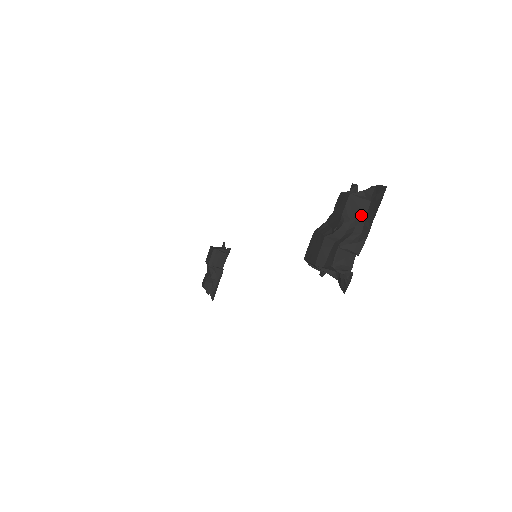
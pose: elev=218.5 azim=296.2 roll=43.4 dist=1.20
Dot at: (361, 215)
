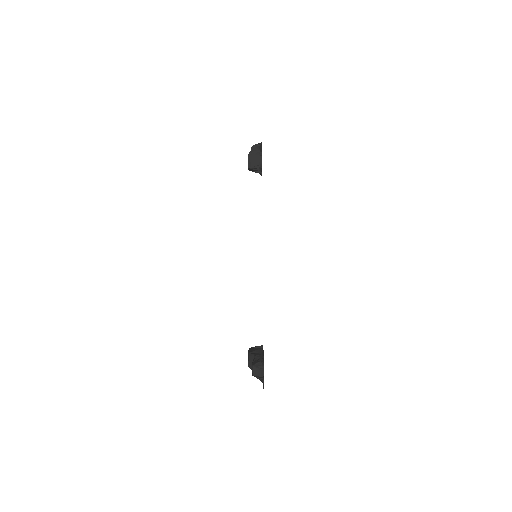
Dot at: occluded
